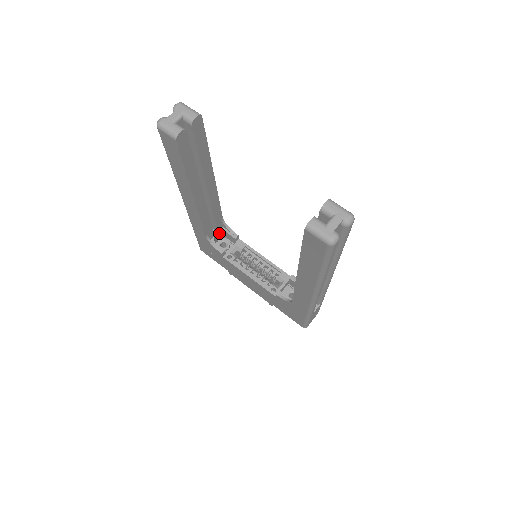
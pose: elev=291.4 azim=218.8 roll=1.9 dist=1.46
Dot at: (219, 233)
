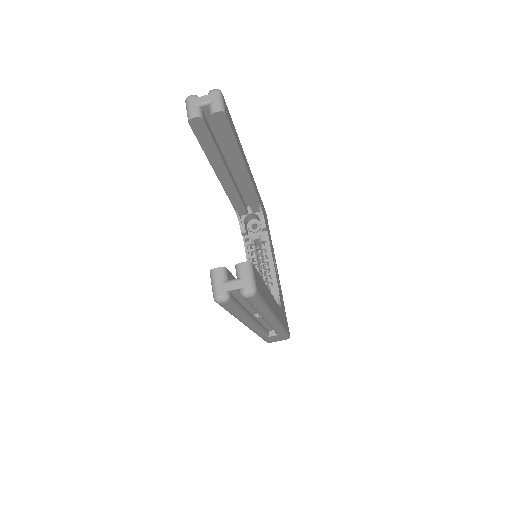
Dot at: (255, 214)
